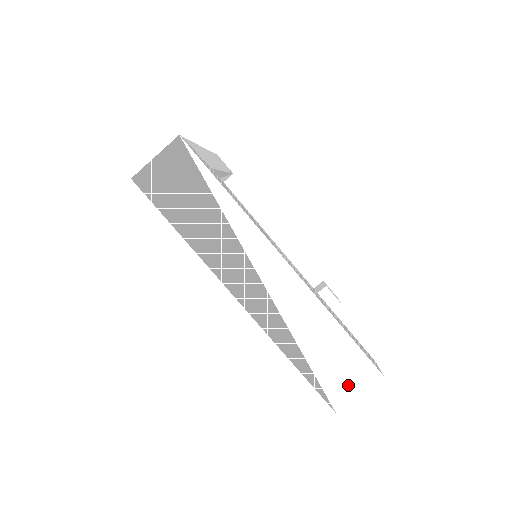
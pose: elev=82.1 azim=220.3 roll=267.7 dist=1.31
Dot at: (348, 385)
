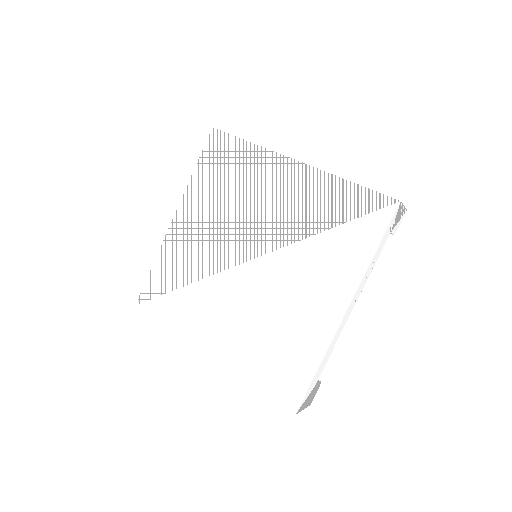
Dot at: occluded
